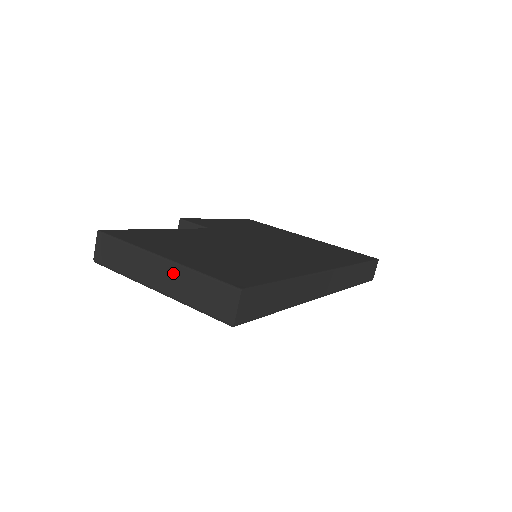
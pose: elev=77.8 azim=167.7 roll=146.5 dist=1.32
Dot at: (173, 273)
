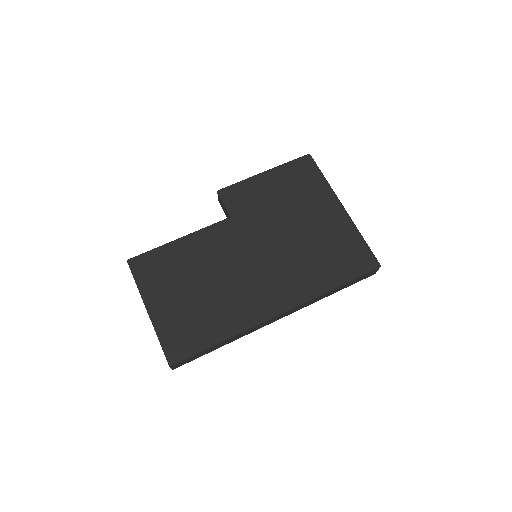
Dot at: occluded
